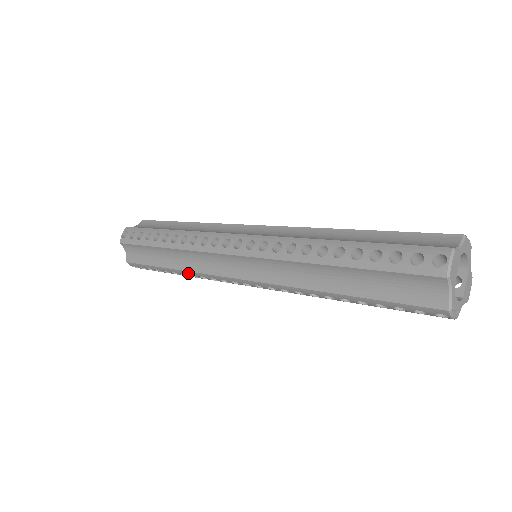
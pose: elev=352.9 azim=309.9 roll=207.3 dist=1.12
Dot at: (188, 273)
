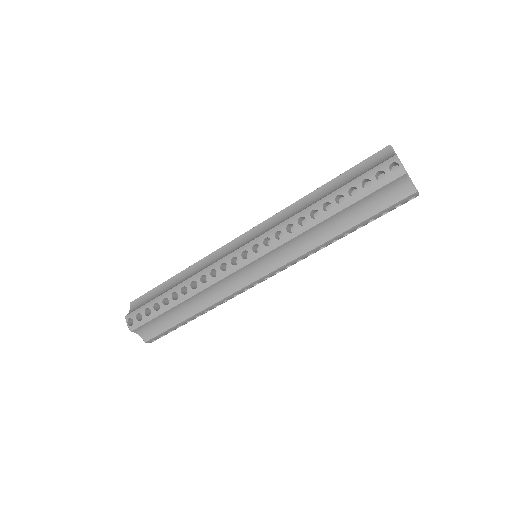
Dot at: (190, 280)
